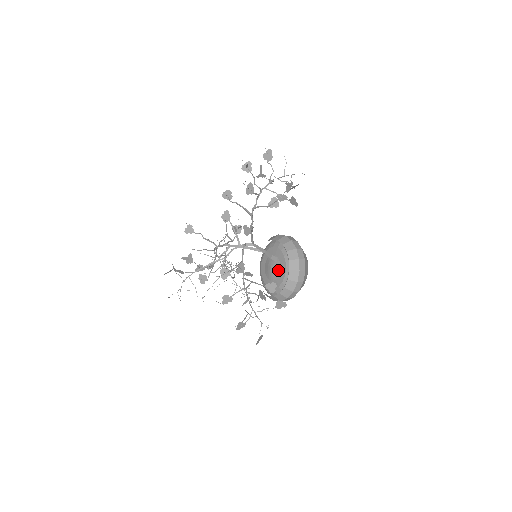
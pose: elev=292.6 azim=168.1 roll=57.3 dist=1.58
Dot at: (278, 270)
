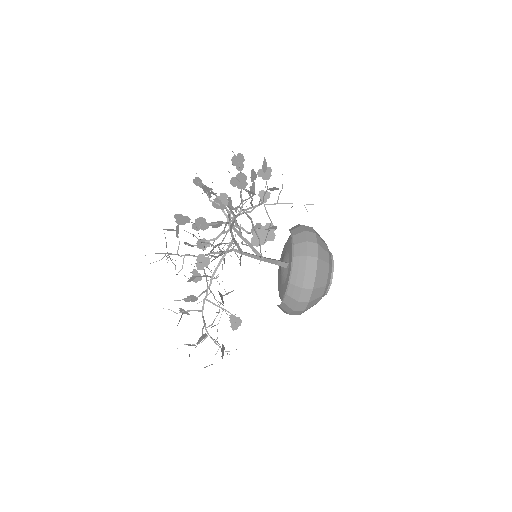
Dot at: (284, 279)
